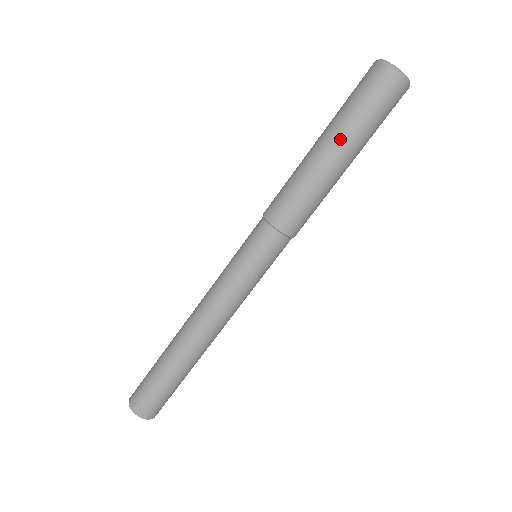
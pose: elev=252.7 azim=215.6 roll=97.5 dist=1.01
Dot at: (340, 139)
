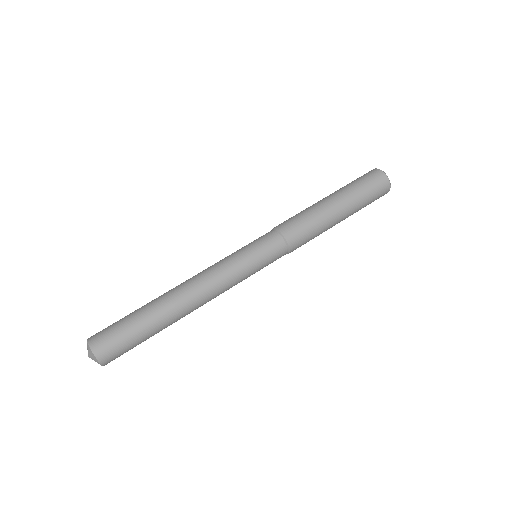
Dot at: (348, 205)
